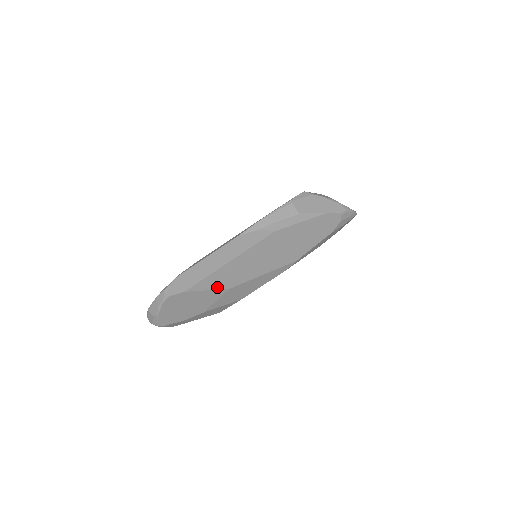
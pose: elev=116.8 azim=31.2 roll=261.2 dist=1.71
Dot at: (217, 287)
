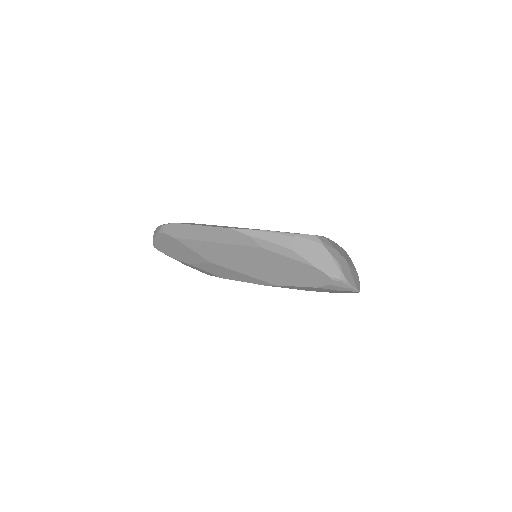
Dot at: (201, 254)
